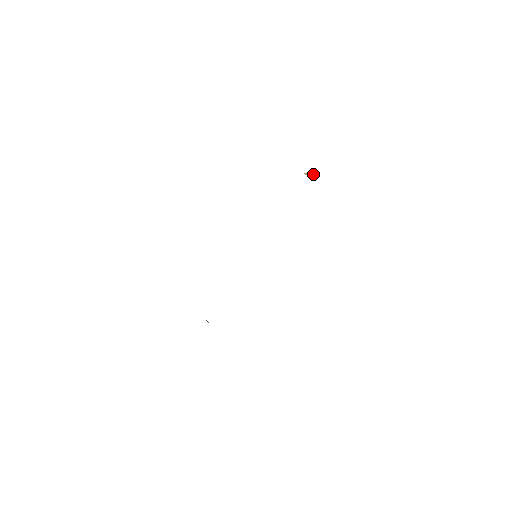
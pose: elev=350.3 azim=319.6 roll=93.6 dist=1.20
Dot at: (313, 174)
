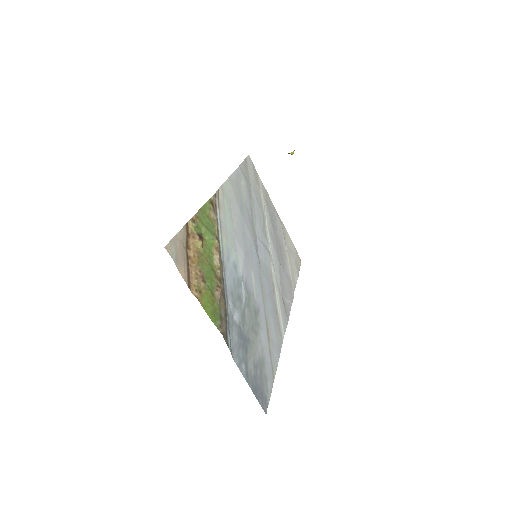
Dot at: (292, 152)
